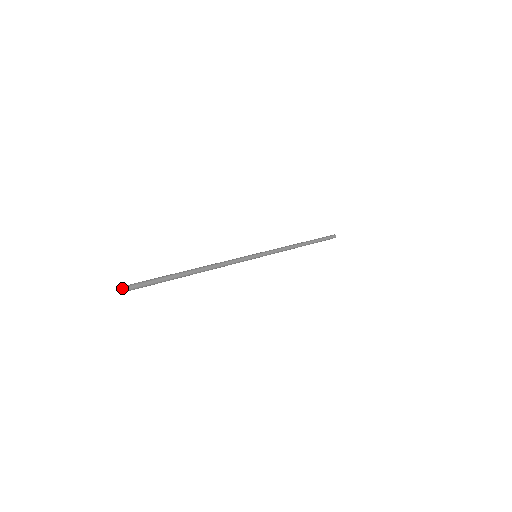
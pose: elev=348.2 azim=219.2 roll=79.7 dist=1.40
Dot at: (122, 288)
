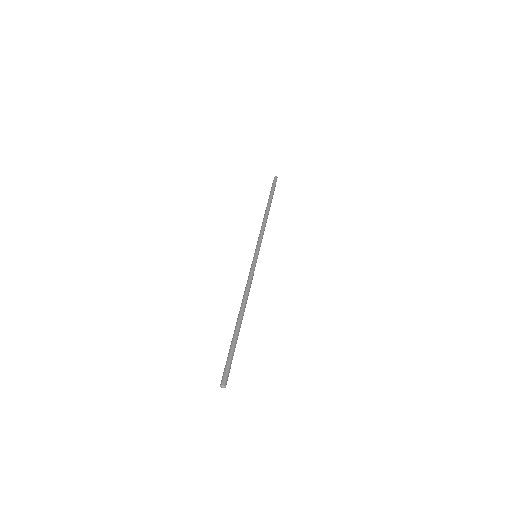
Dot at: occluded
